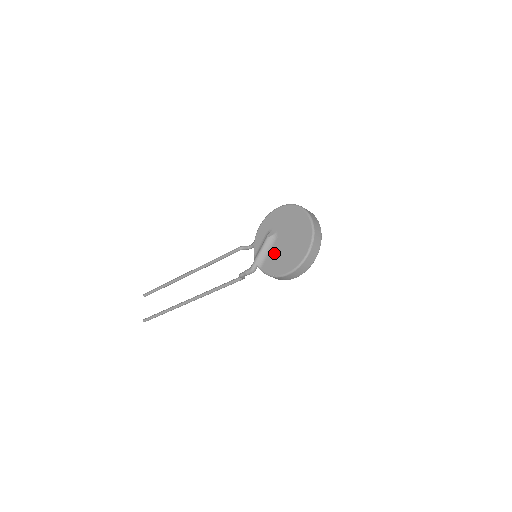
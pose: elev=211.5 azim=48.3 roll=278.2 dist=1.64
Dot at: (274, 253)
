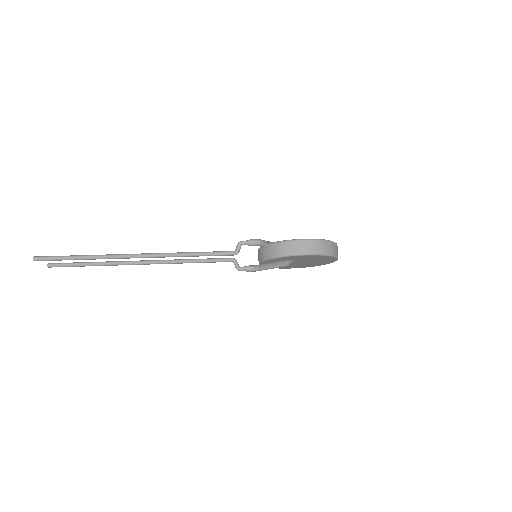
Dot at: occluded
